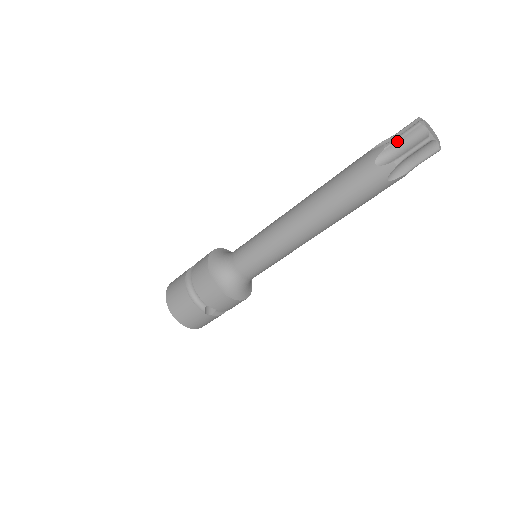
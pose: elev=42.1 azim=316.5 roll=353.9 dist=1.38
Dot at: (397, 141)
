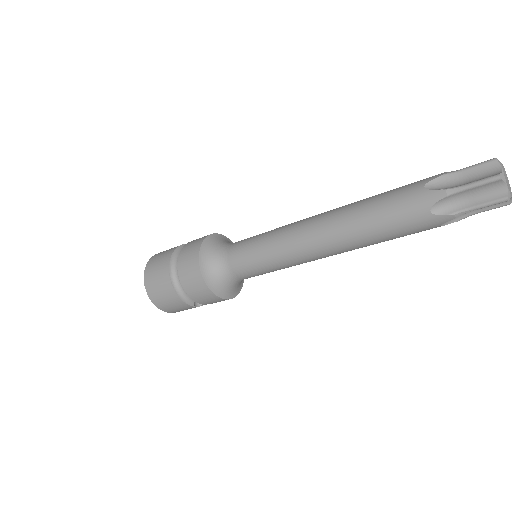
Dot at: (464, 190)
